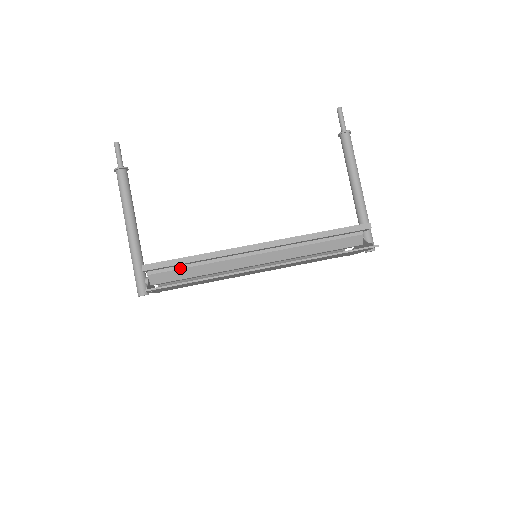
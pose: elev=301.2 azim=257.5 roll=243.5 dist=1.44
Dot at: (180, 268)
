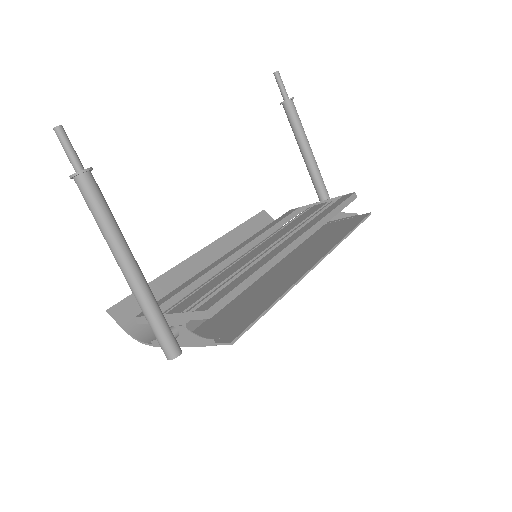
Dot at: occluded
